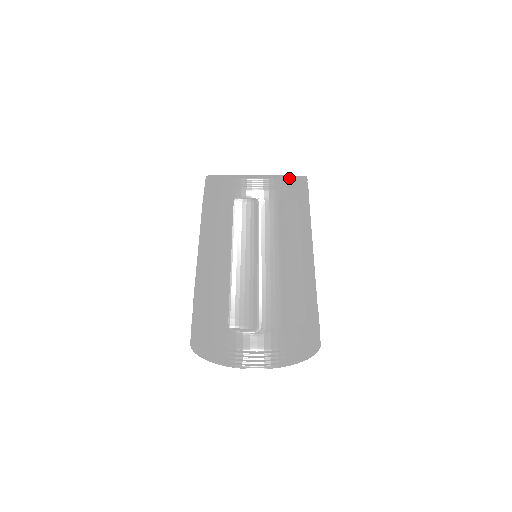
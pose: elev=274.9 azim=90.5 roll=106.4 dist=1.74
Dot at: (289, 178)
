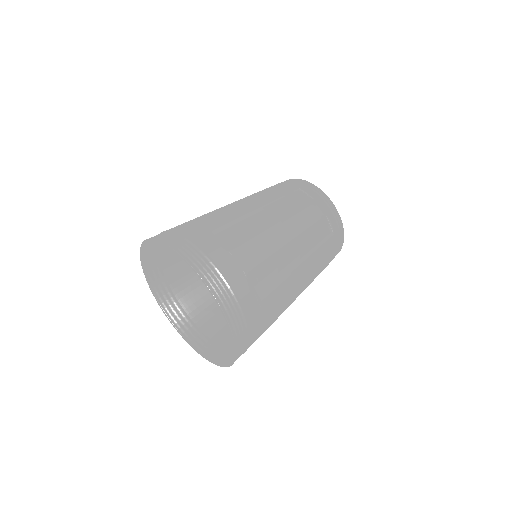
Dot at: (340, 218)
